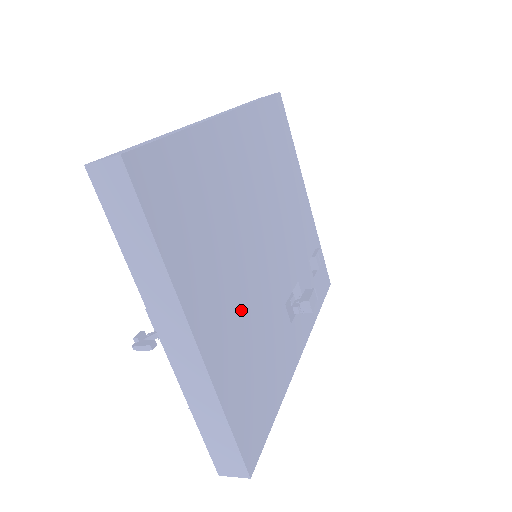
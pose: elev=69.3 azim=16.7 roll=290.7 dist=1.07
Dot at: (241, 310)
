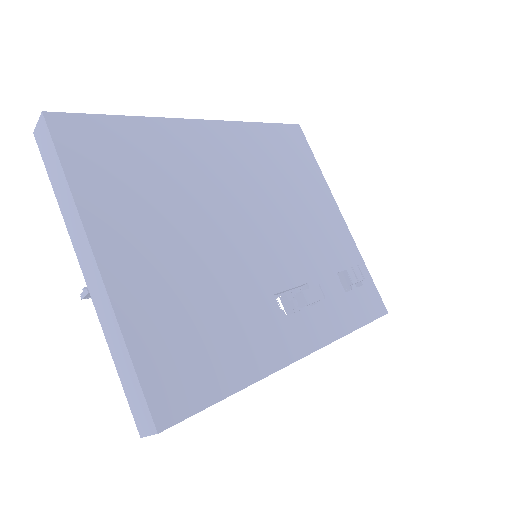
Dot at: (183, 268)
